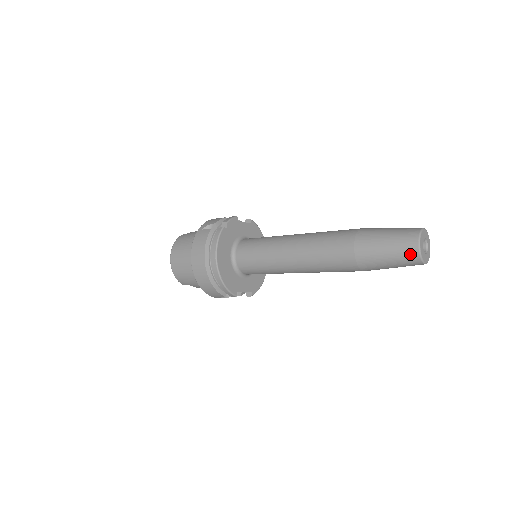
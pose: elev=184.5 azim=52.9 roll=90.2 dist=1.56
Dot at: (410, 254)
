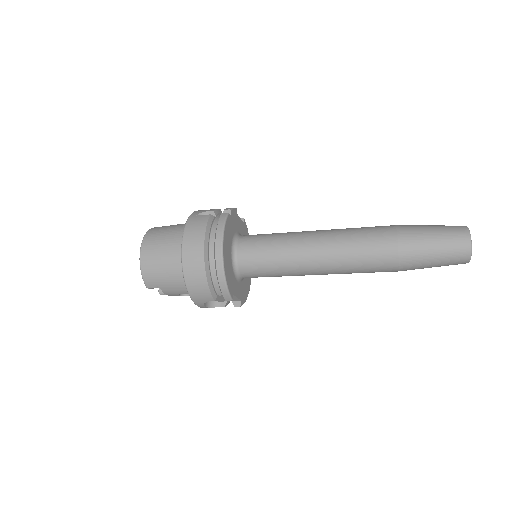
Dot at: (461, 247)
